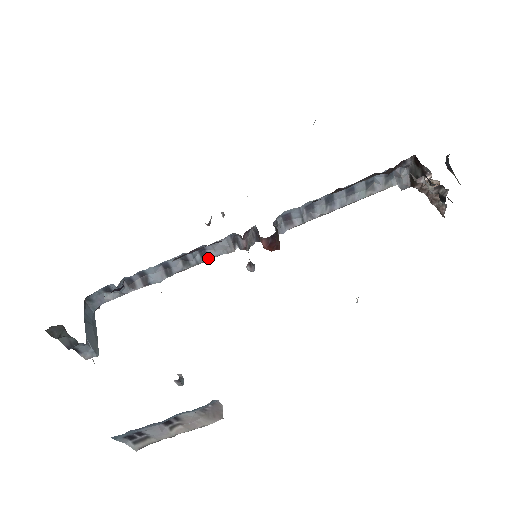
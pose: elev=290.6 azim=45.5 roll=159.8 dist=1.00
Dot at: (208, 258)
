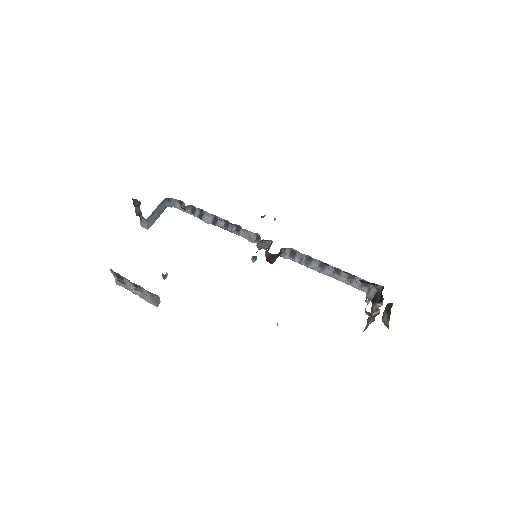
Dot at: (238, 234)
